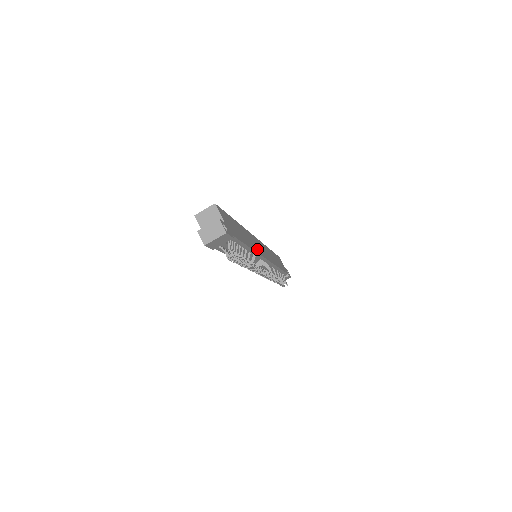
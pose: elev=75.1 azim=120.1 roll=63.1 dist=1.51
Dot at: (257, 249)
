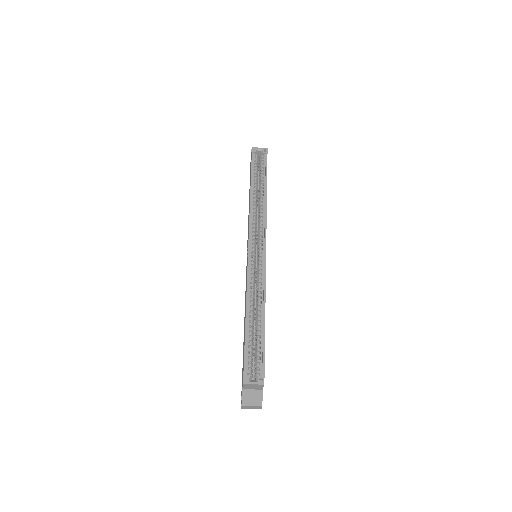
Dot at: occluded
